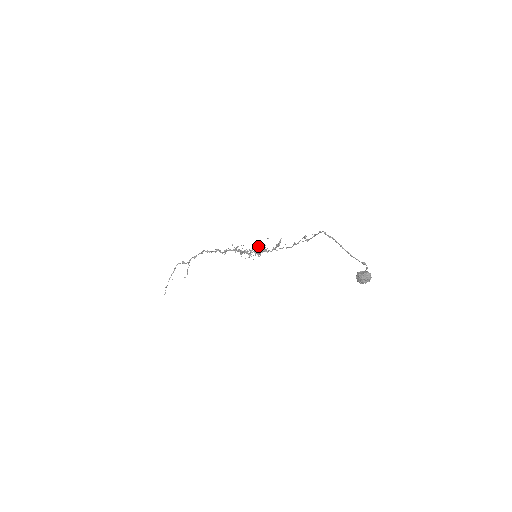
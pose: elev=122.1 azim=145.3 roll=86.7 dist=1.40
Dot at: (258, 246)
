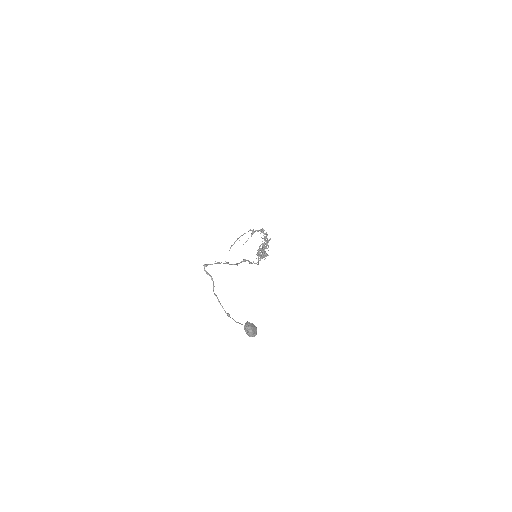
Dot at: (260, 248)
